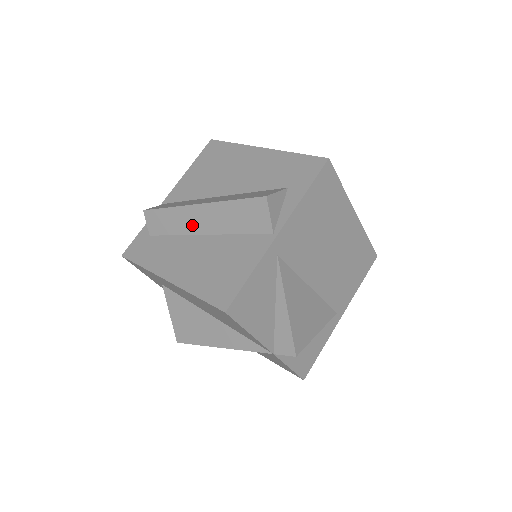
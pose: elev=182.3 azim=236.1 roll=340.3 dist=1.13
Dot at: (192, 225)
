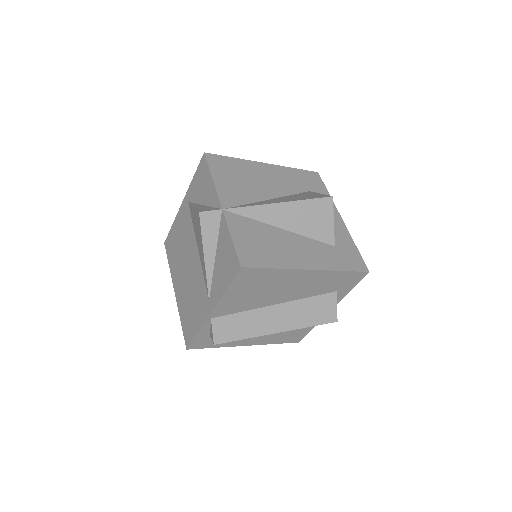
Dot at: occluded
